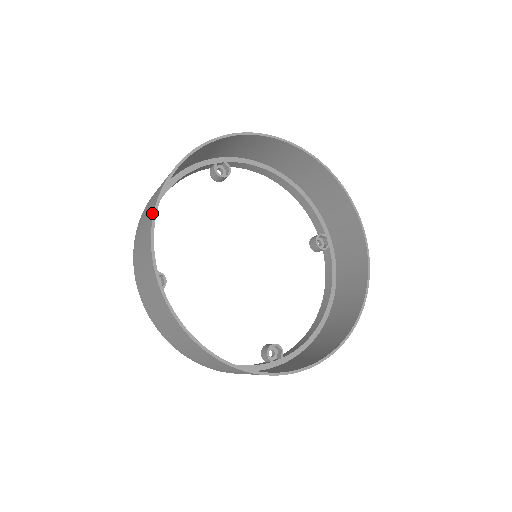
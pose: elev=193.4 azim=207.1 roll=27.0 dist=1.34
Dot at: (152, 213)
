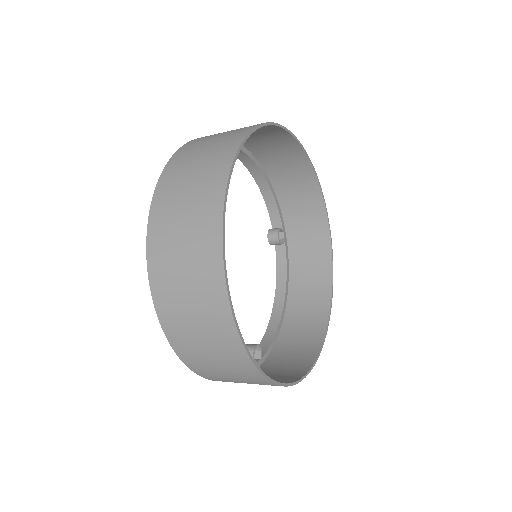
Dot at: (217, 215)
